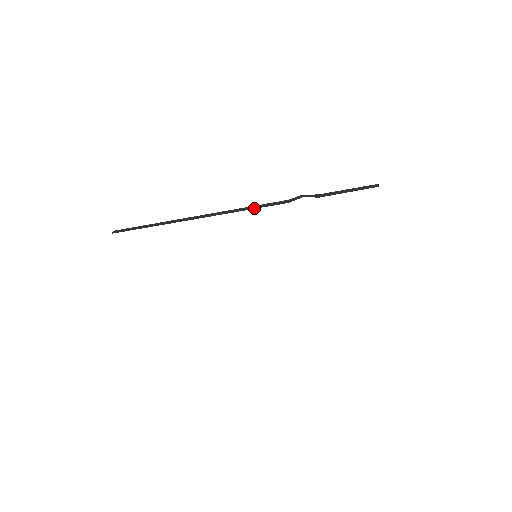
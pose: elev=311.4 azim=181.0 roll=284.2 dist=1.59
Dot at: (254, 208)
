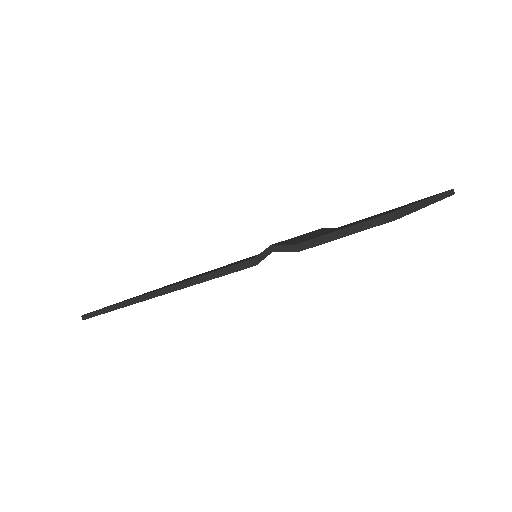
Dot at: (213, 278)
